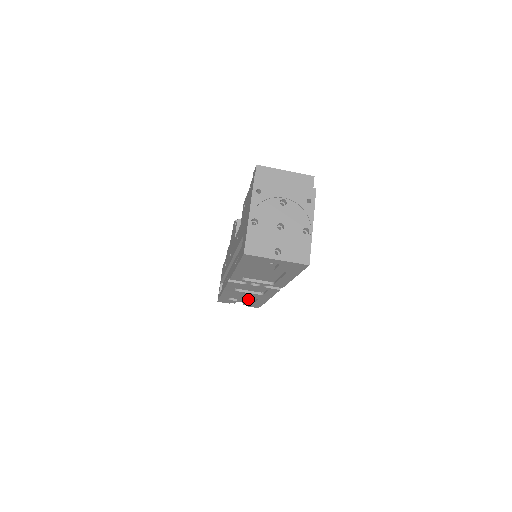
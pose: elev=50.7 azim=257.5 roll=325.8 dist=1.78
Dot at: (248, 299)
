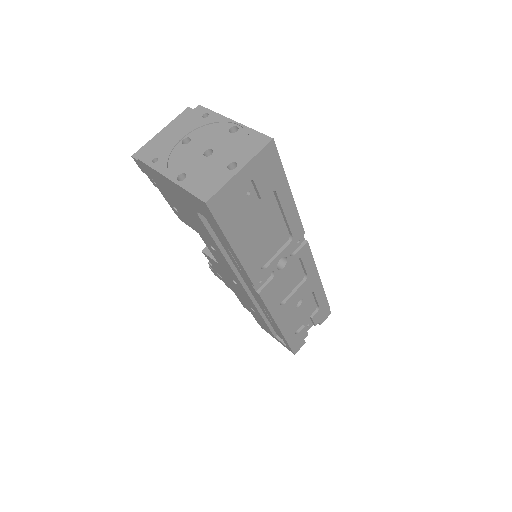
Dot at: (309, 311)
